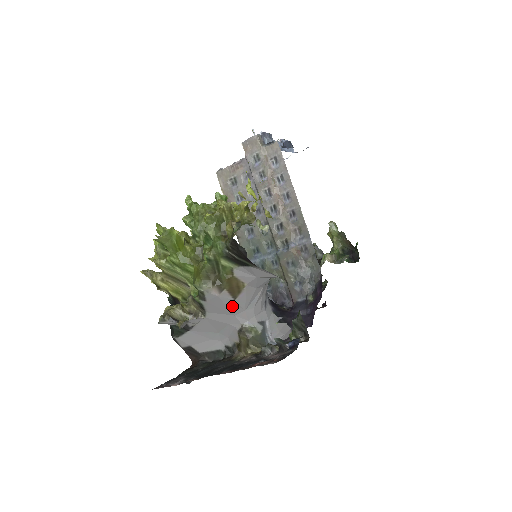
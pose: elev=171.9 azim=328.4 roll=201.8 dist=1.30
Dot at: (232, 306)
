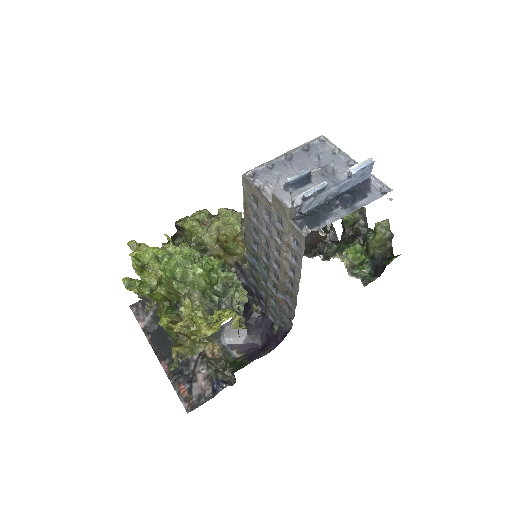
Dot at: occluded
